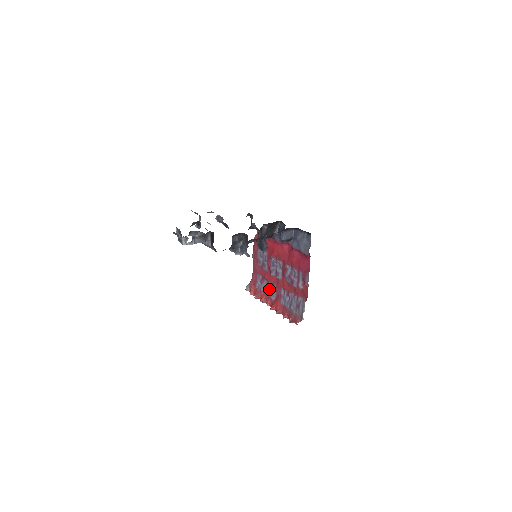
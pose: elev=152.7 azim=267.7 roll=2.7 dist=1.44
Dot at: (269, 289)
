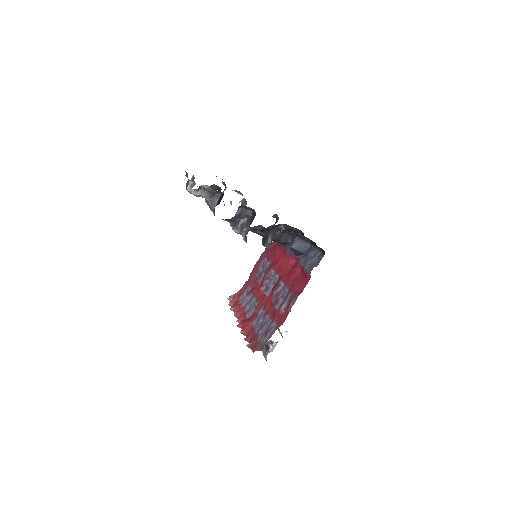
Dot at: (250, 304)
